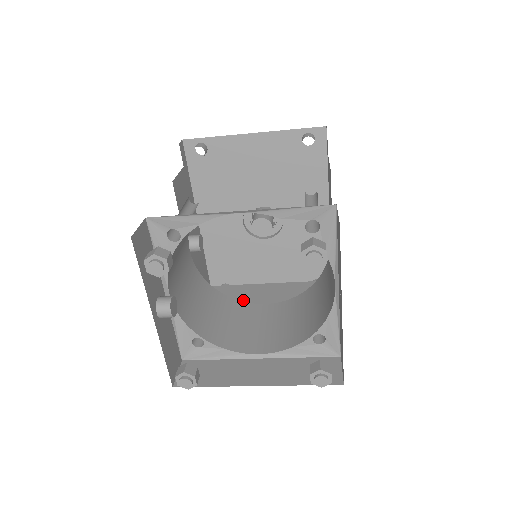
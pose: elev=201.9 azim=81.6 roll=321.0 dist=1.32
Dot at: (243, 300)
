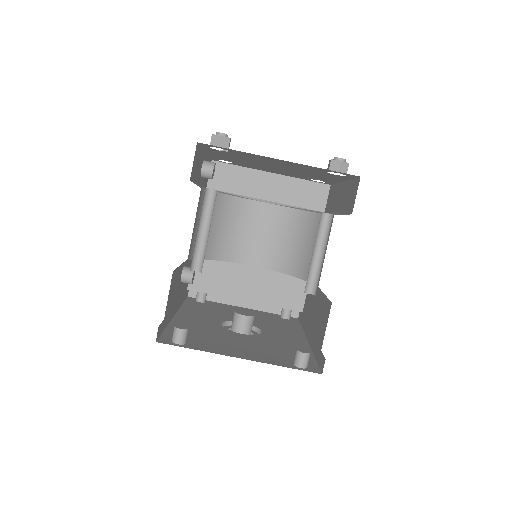
Dot at: occluded
